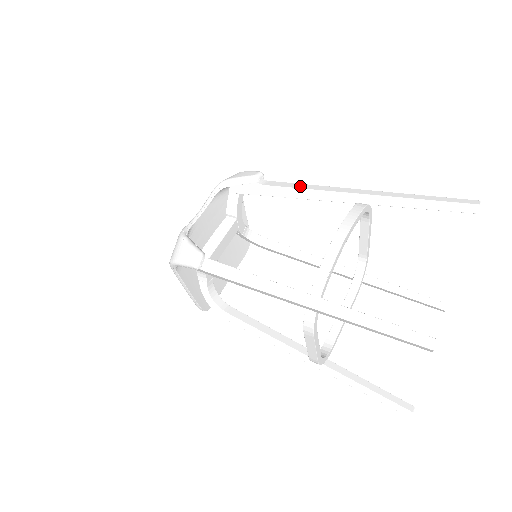
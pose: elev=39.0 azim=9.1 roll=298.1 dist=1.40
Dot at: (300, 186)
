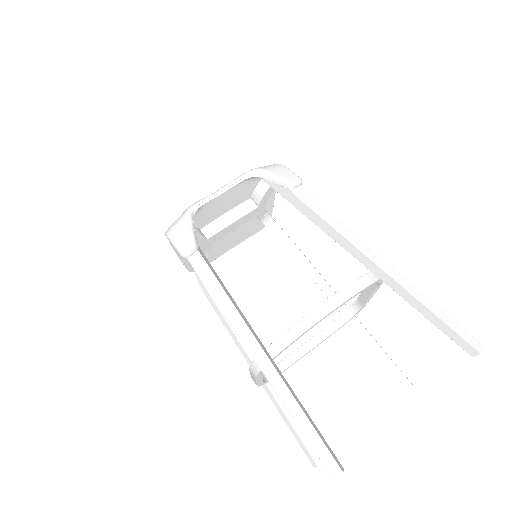
Dot at: (328, 218)
